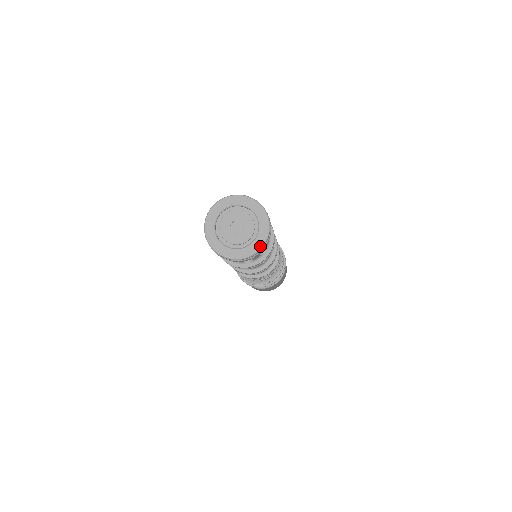
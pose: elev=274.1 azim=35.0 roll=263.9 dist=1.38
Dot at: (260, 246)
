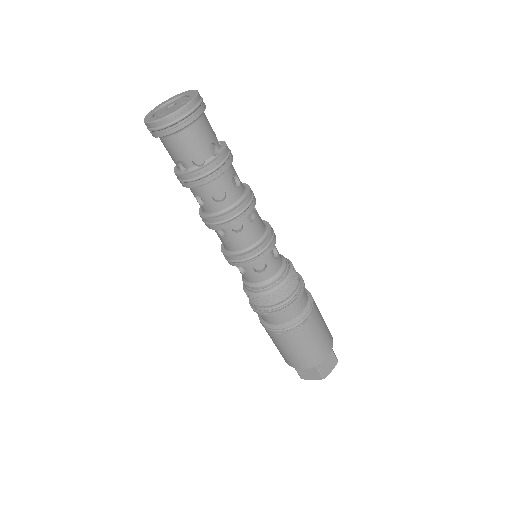
Dot at: (169, 114)
